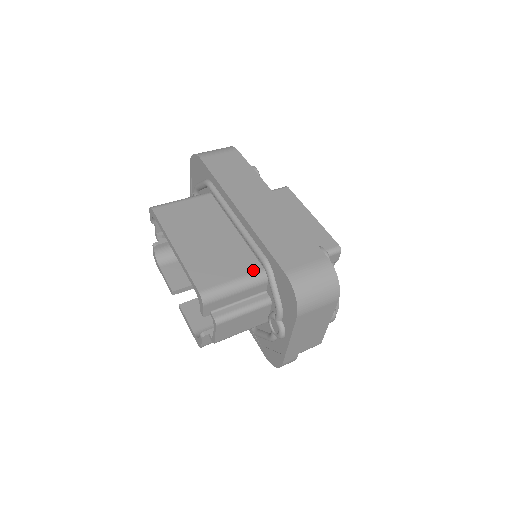
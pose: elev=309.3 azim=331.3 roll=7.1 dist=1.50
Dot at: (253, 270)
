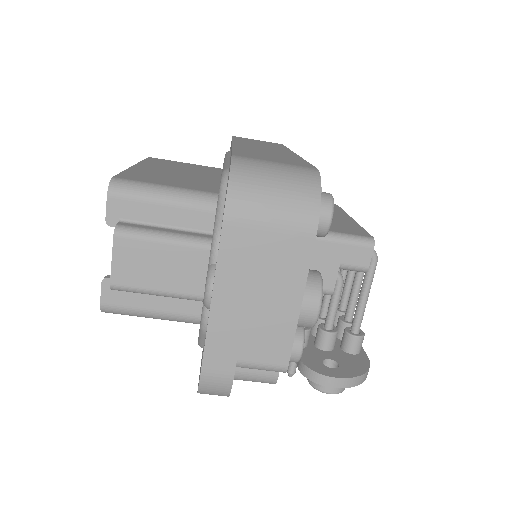
Dot at: (209, 191)
